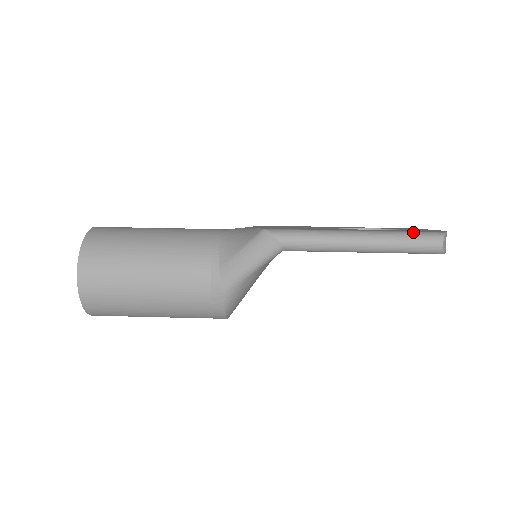
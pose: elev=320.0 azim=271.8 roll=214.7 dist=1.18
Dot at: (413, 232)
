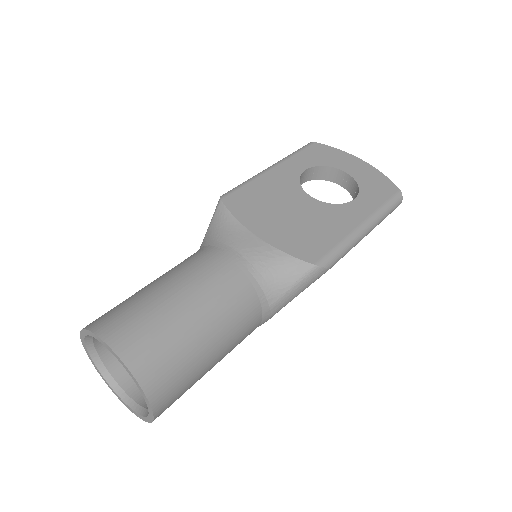
Dot at: (389, 203)
